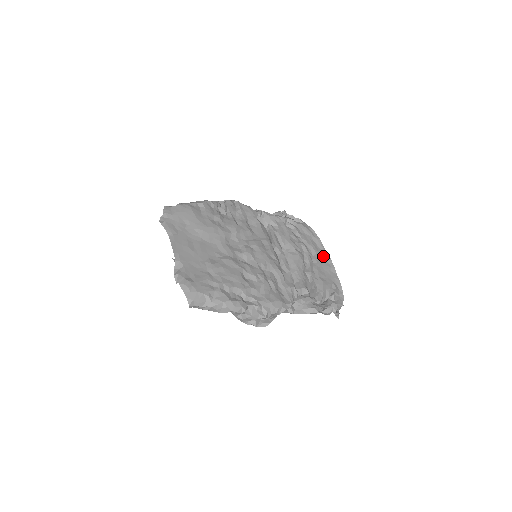
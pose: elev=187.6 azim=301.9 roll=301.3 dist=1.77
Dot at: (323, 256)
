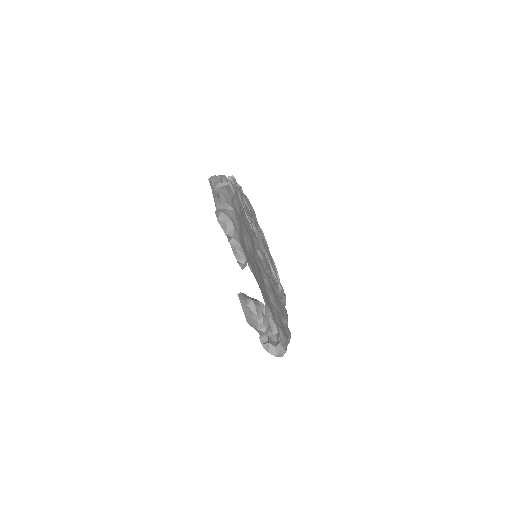
Dot at: (261, 233)
